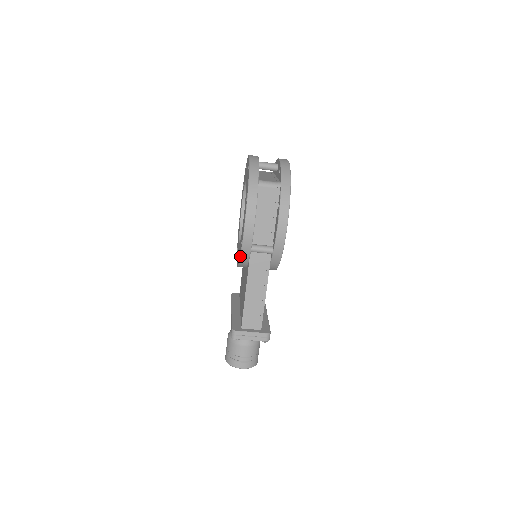
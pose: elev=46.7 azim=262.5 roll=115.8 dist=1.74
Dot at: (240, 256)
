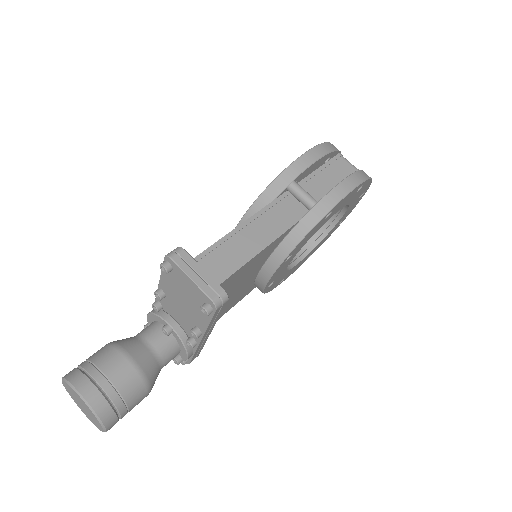
Dot at: (270, 184)
